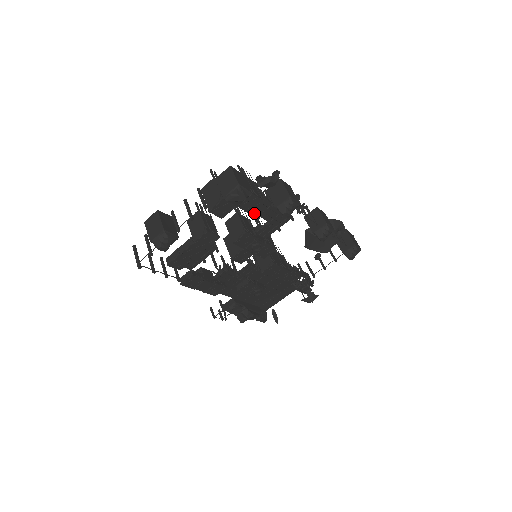
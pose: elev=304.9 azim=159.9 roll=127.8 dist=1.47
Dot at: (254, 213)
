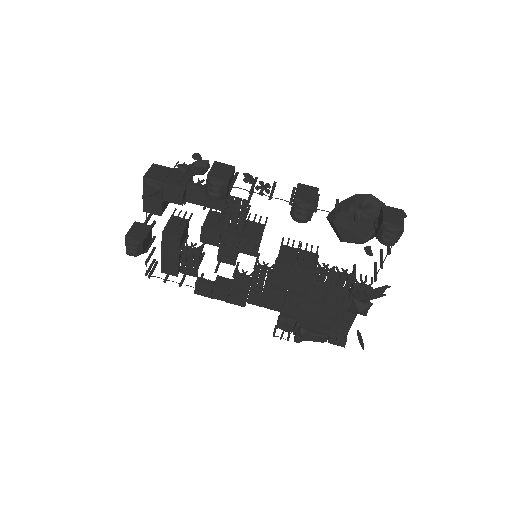
Dot at: occluded
